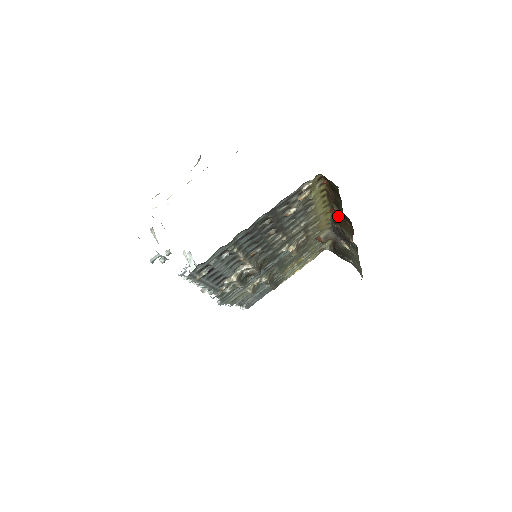
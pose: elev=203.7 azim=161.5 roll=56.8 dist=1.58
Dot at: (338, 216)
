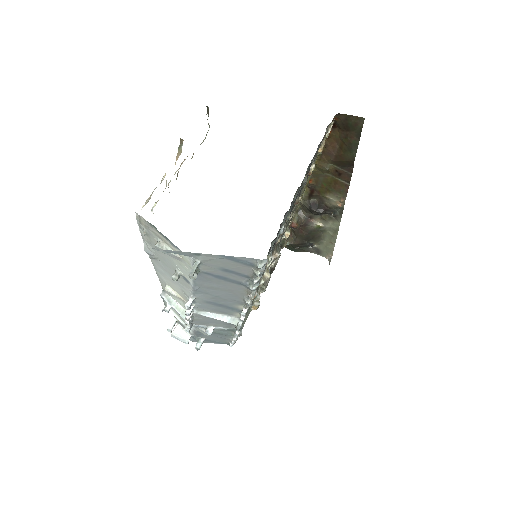
Dot at: (322, 182)
